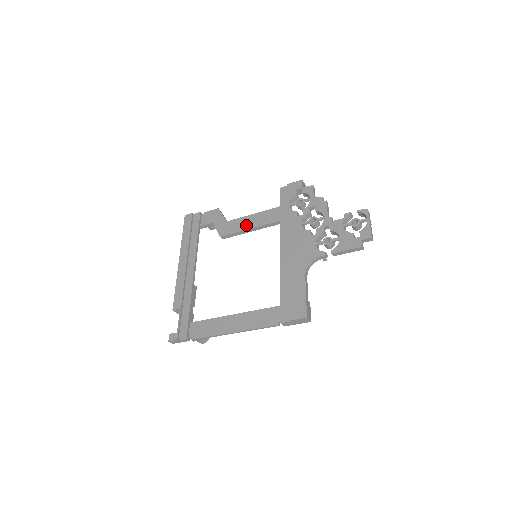
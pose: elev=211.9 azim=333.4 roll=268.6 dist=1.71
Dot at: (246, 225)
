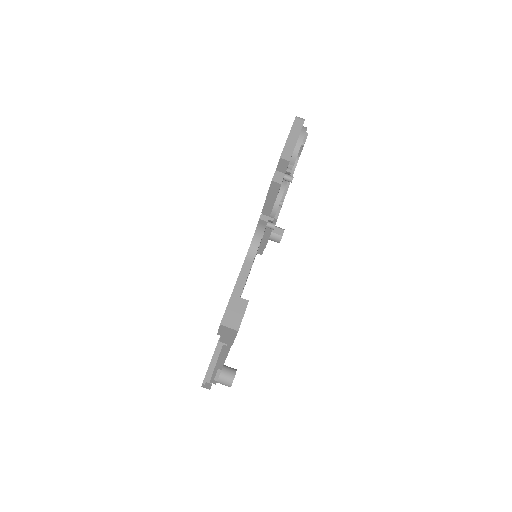
Dot at: occluded
